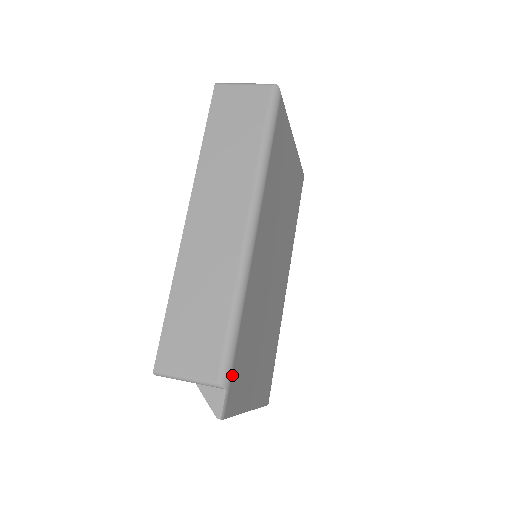
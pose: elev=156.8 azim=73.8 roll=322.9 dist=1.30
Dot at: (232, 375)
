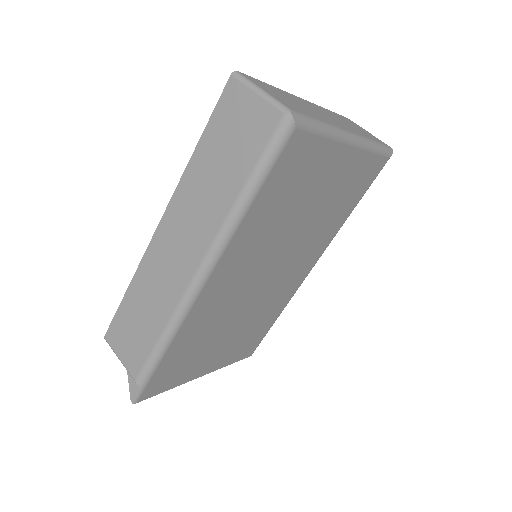
Dot at: (152, 378)
